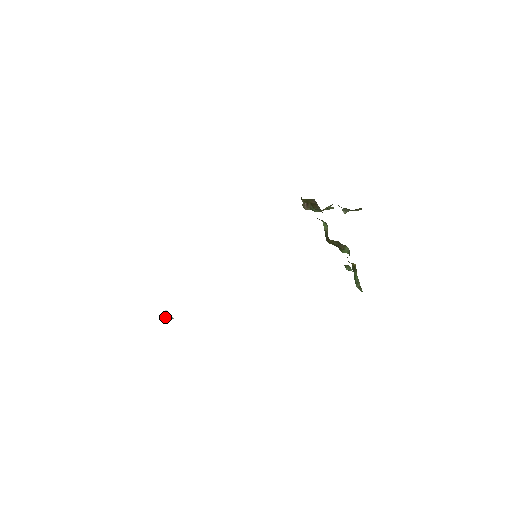
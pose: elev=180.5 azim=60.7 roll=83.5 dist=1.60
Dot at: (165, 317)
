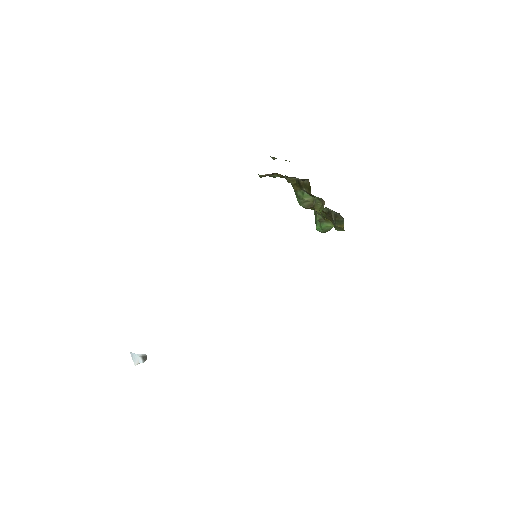
Dot at: (140, 361)
